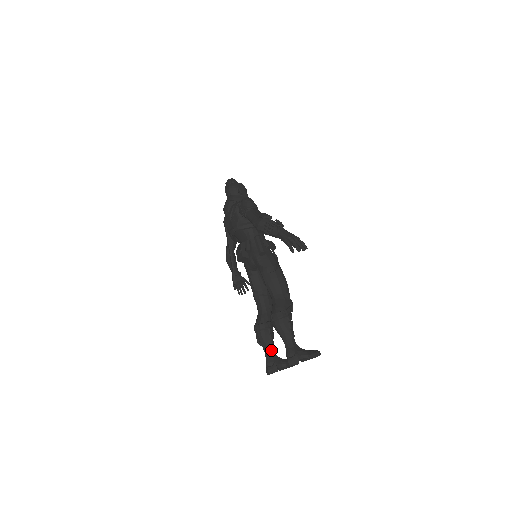
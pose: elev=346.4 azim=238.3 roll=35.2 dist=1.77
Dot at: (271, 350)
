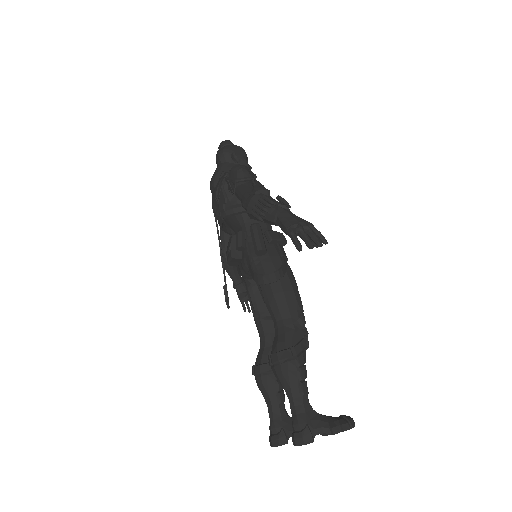
Dot at: (278, 407)
